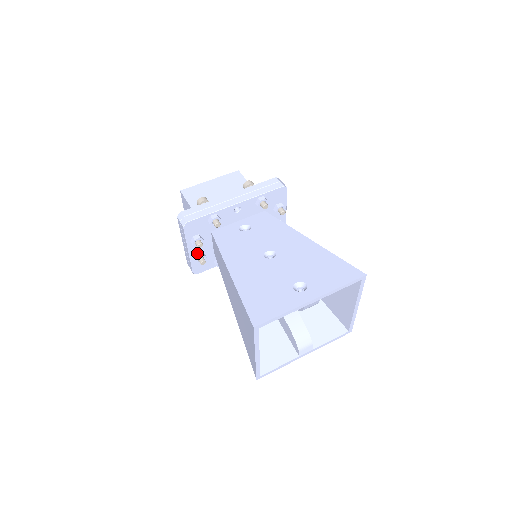
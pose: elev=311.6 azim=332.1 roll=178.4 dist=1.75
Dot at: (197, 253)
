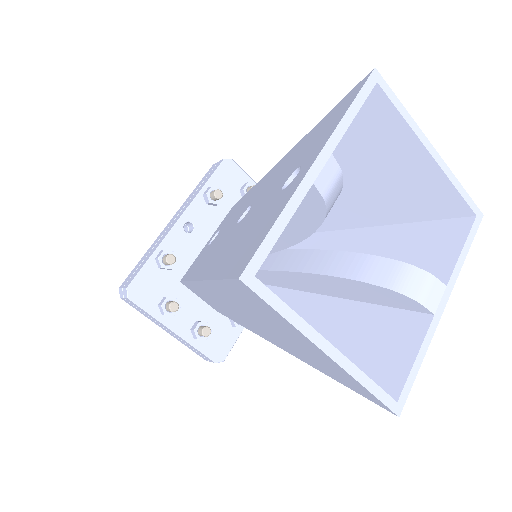
Dot at: (191, 327)
